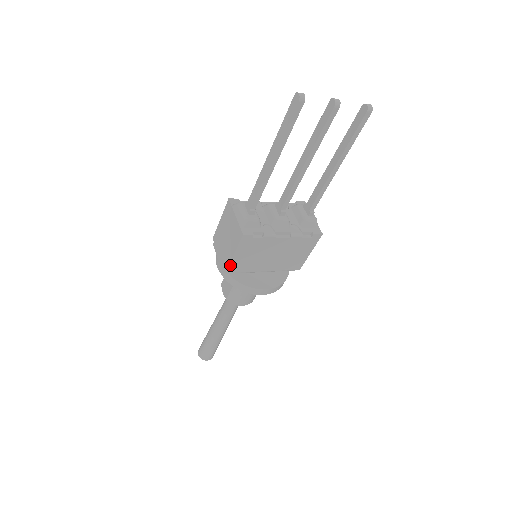
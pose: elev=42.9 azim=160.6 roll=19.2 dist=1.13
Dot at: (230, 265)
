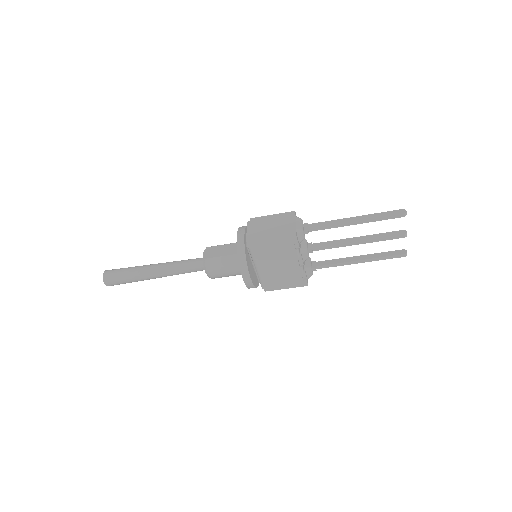
Dot at: (260, 242)
